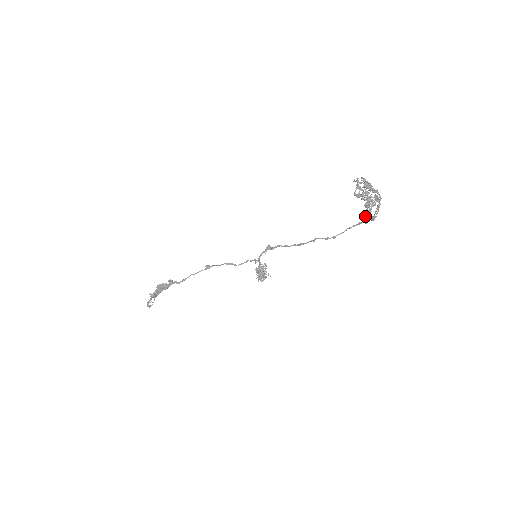
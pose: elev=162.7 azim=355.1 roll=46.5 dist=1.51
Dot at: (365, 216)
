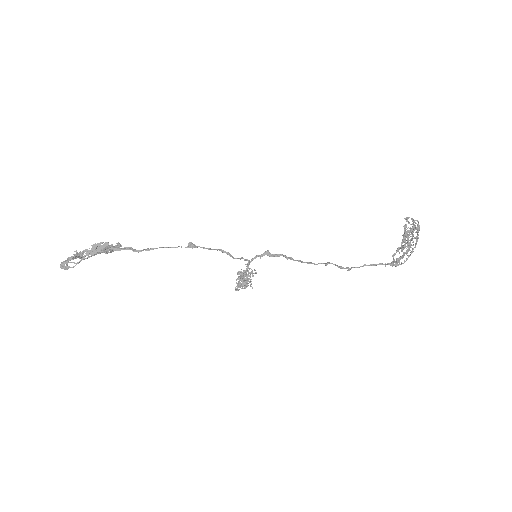
Dot at: (397, 258)
